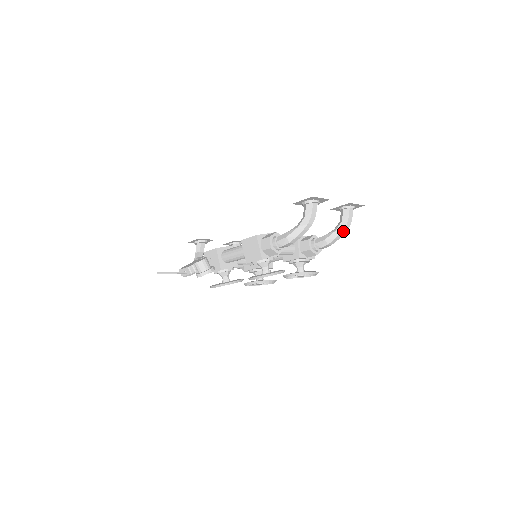
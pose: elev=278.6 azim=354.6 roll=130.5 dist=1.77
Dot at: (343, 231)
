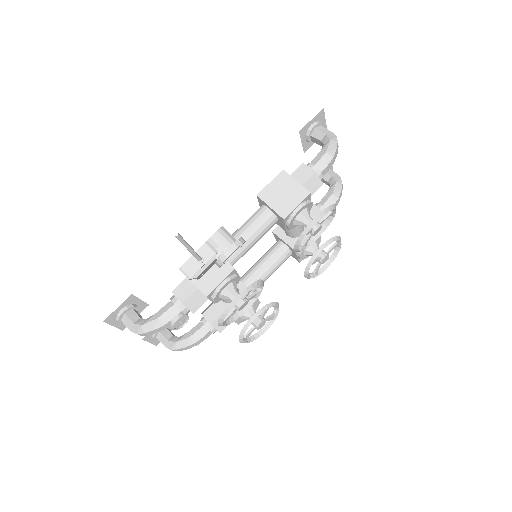
Dot at: (341, 183)
